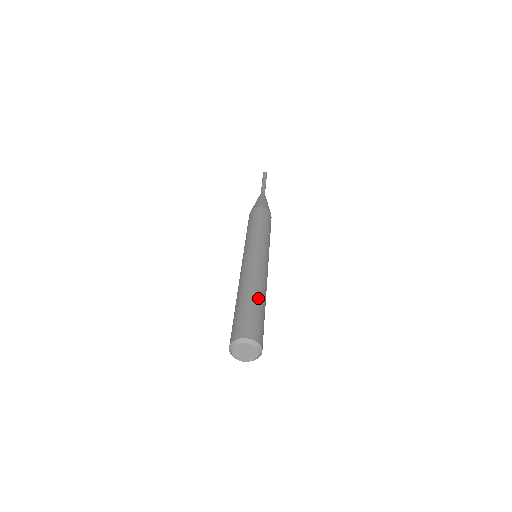
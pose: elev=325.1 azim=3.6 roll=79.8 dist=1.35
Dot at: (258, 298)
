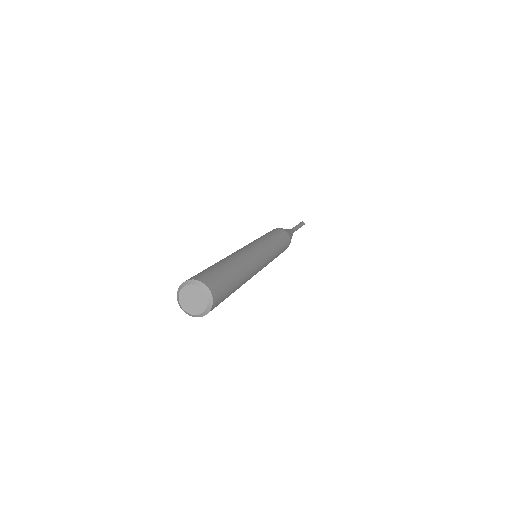
Dot at: (222, 262)
